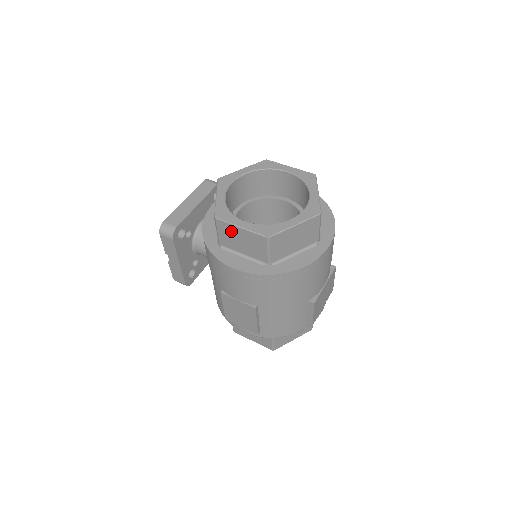
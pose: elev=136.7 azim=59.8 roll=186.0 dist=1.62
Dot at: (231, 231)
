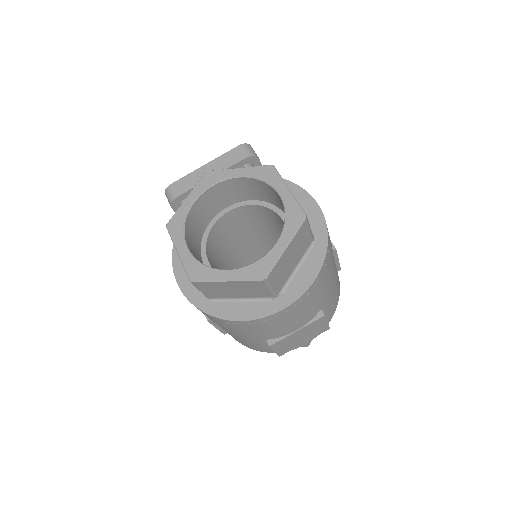
Dot at: occluded
